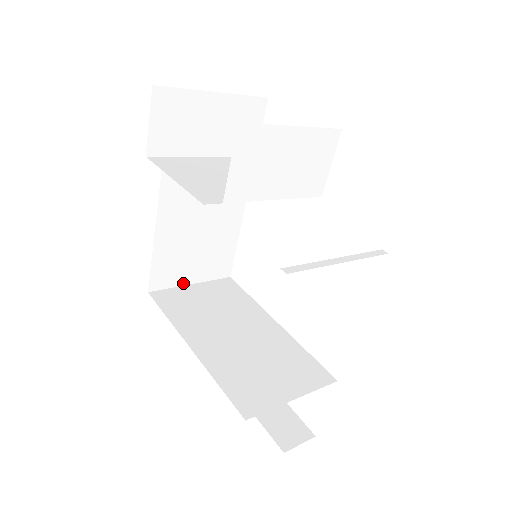
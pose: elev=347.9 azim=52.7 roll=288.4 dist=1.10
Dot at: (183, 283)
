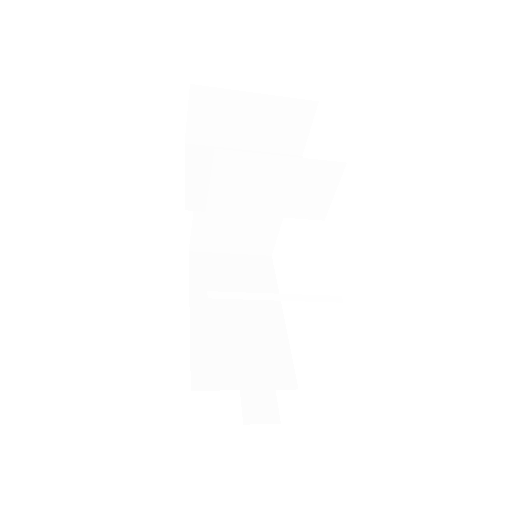
Dot at: (223, 251)
